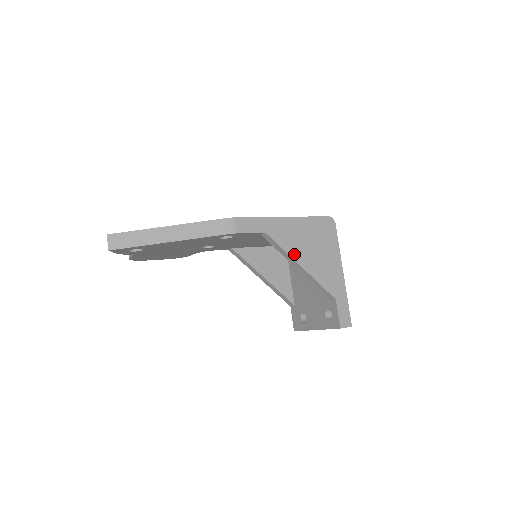
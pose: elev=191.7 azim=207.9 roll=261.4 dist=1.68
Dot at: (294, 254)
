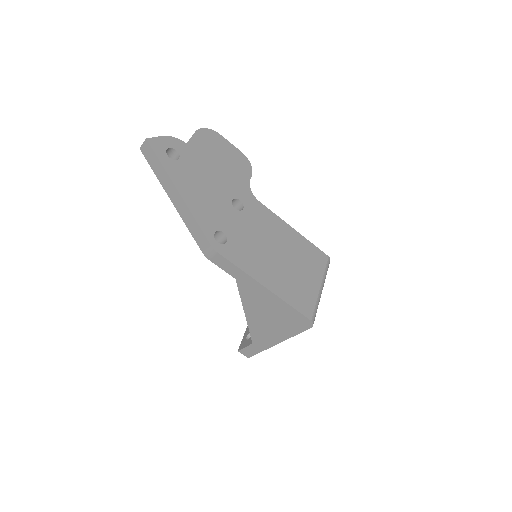
Dot at: (247, 305)
